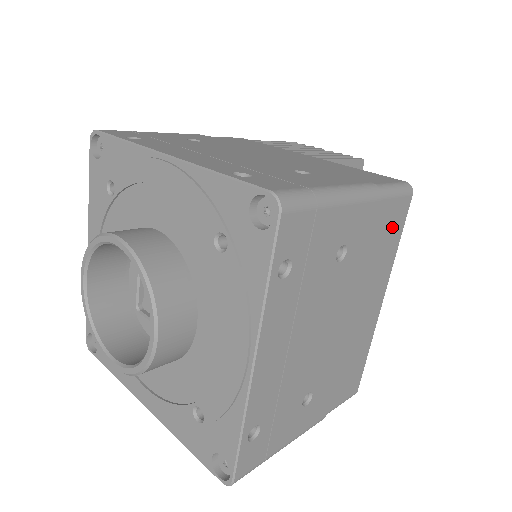
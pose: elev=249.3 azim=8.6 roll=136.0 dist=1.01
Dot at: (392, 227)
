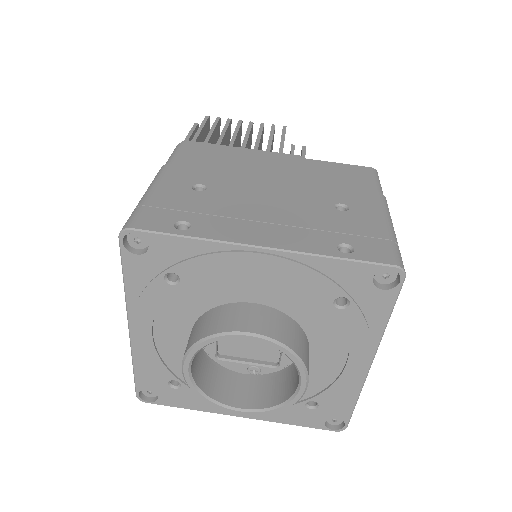
Dot at: occluded
